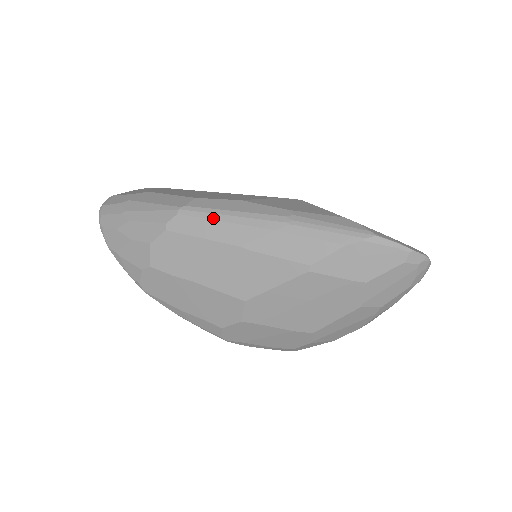
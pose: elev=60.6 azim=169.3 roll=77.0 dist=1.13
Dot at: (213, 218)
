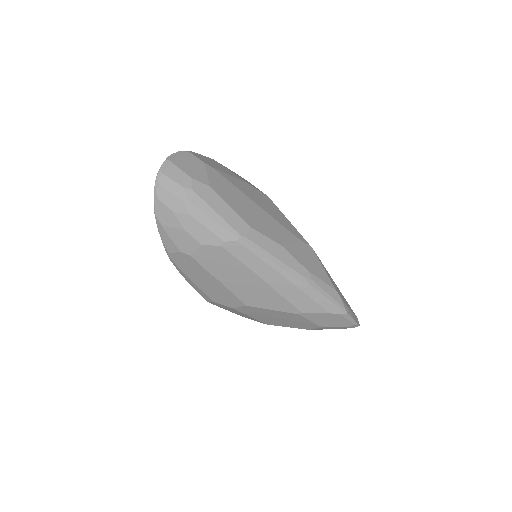
Dot at: (261, 257)
